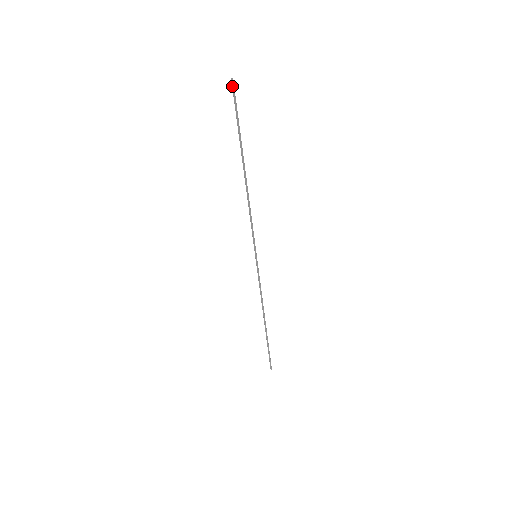
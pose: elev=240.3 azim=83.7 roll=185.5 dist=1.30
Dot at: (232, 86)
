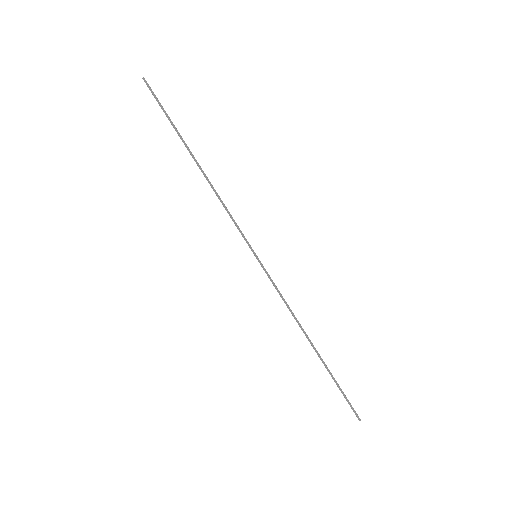
Dot at: (146, 84)
